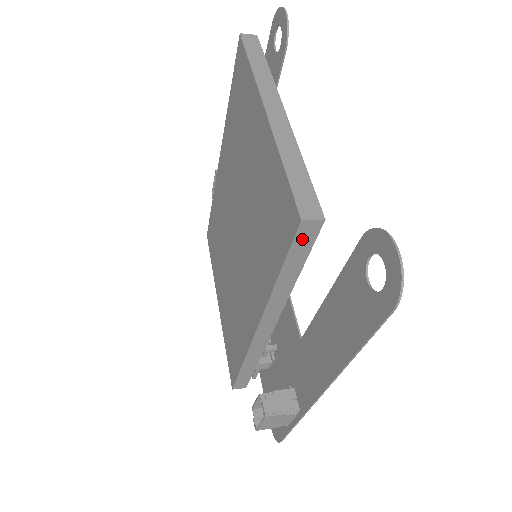
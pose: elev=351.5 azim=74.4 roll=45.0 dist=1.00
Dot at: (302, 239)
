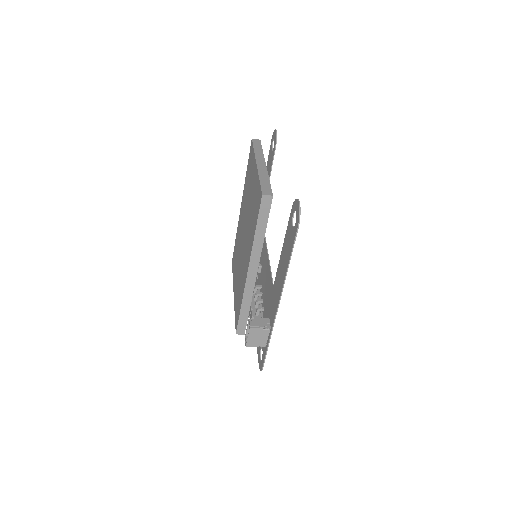
Dot at: (264, 206)
